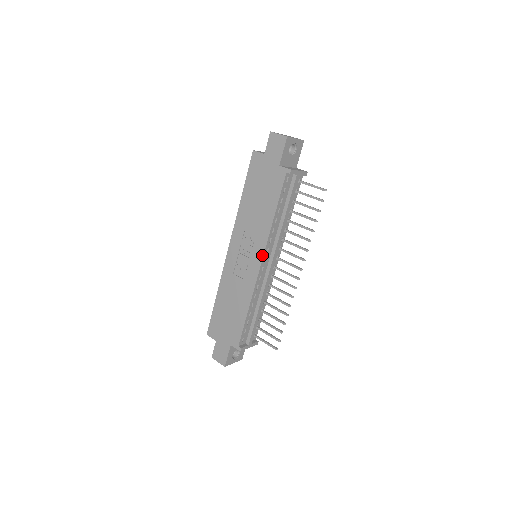
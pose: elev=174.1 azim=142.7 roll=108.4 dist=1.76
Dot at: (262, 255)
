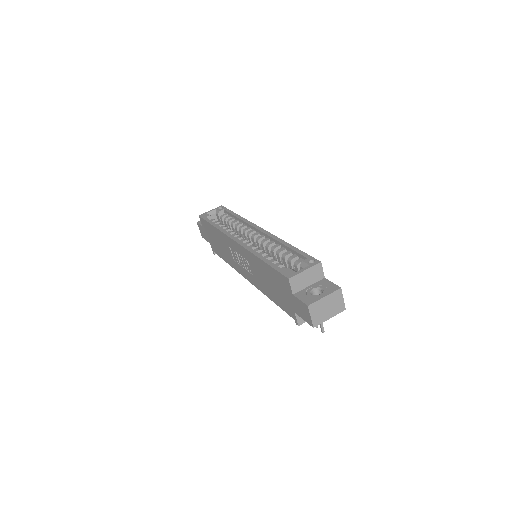
Dot at: (250, 282)
